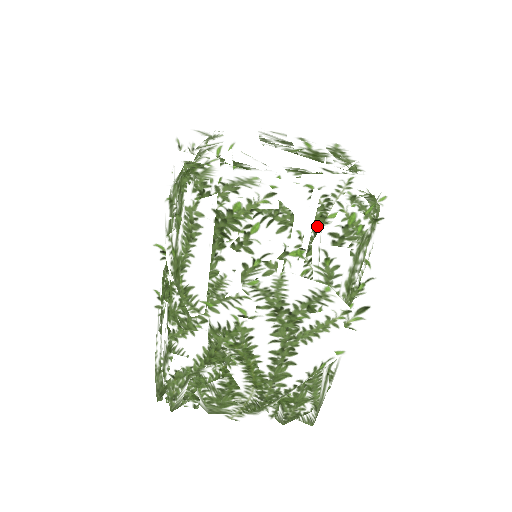
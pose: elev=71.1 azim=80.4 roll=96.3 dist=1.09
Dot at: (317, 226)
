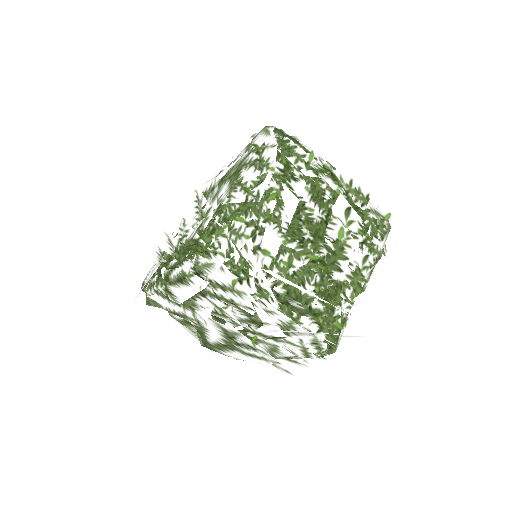
Dot at: (273, 343)
